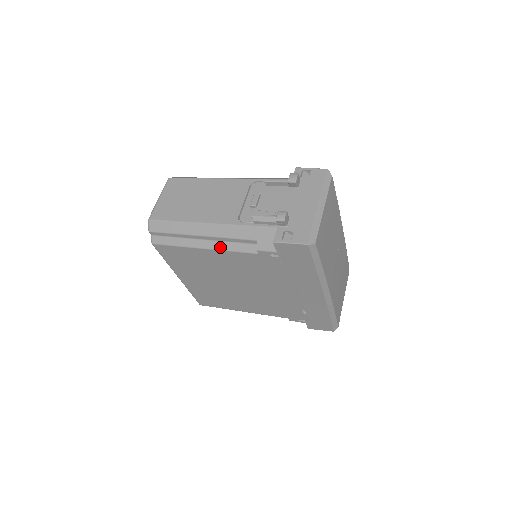
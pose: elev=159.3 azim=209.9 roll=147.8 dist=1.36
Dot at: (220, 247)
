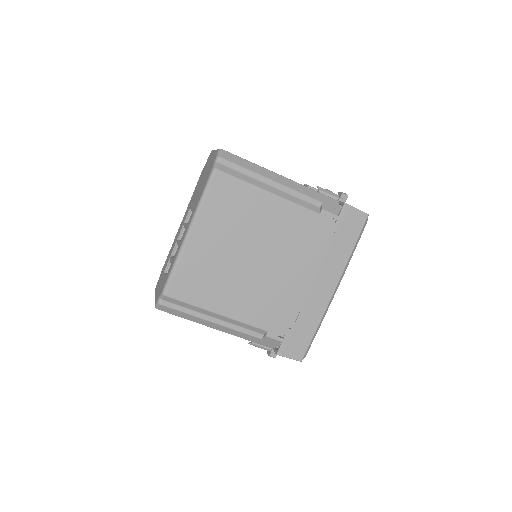
Dot at: (287, 197)
